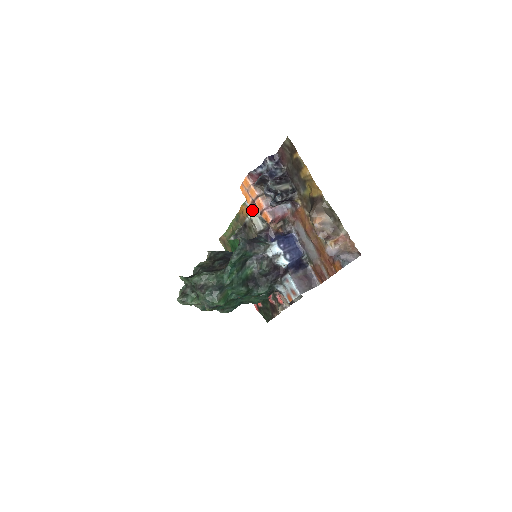
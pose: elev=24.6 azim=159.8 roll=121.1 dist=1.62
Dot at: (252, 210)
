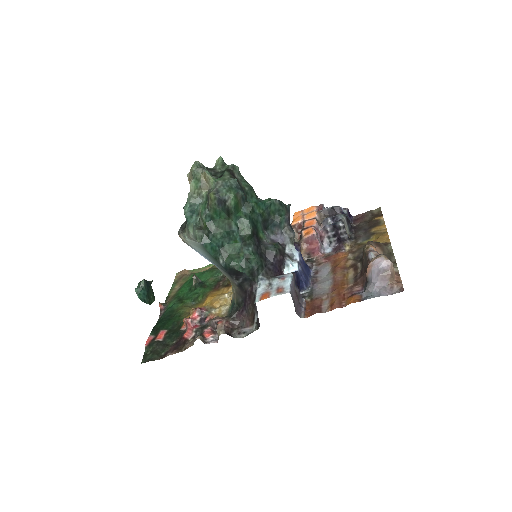
Dot at: occluded
